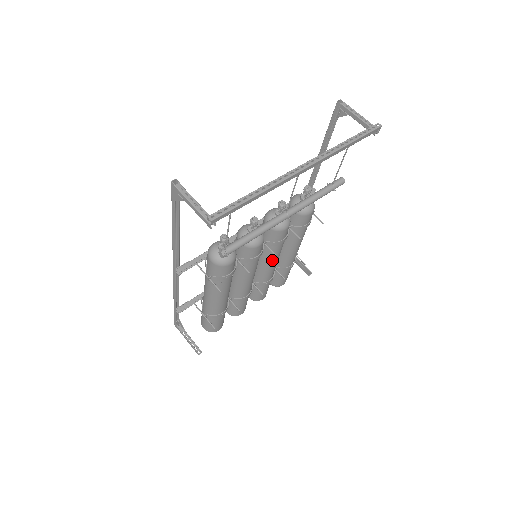
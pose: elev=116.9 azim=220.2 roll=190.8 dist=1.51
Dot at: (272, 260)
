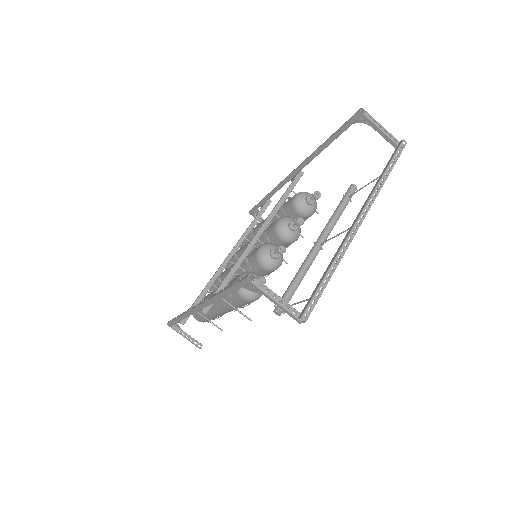
Dot at: occluded
